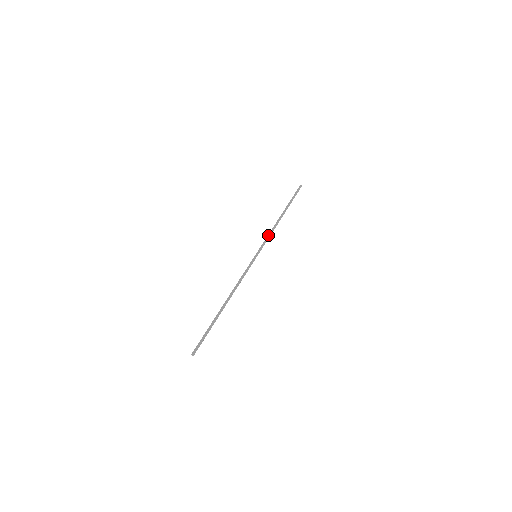
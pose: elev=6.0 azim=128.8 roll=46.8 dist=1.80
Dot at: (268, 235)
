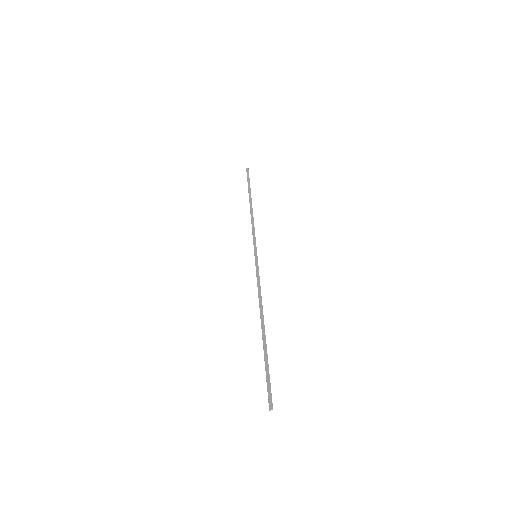
Dot at: (253, 228)
